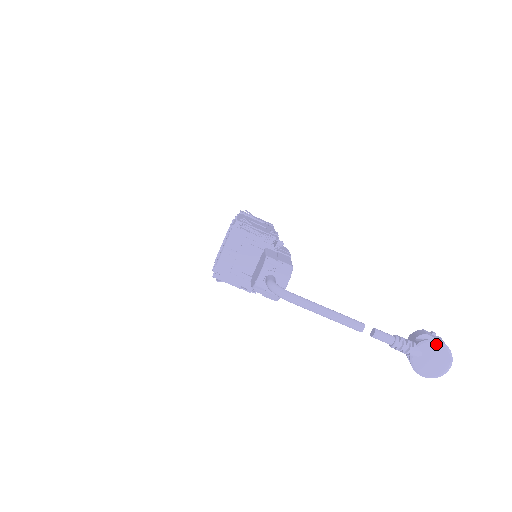
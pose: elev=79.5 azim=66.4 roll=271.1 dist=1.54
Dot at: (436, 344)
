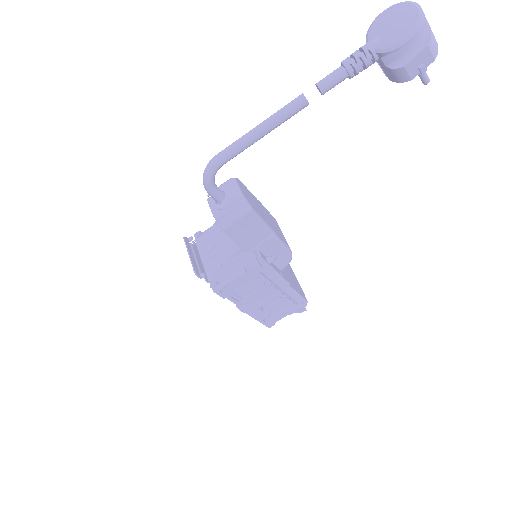
Dot at: (377, 19)
